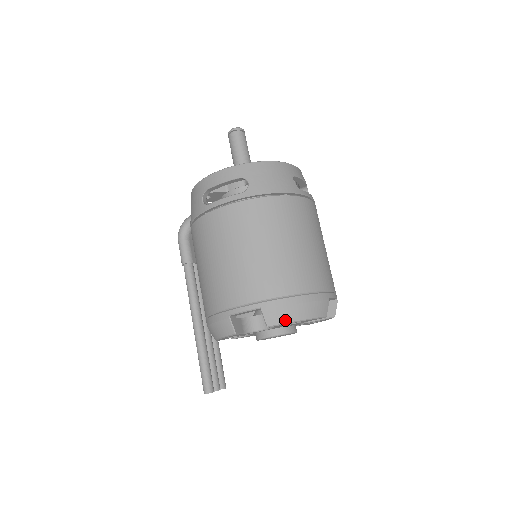
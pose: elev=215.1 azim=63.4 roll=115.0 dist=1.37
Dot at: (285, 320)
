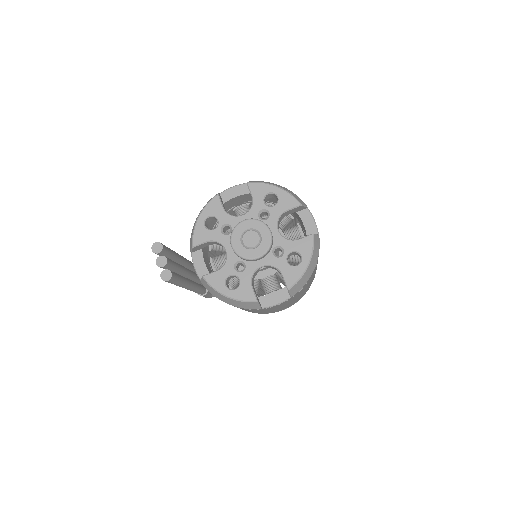
Dot at: (263, 182)
